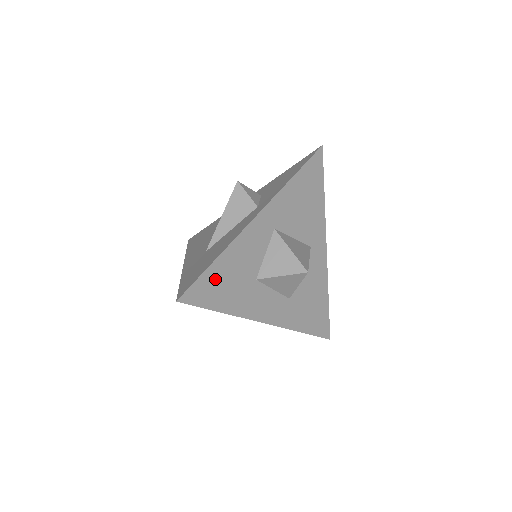
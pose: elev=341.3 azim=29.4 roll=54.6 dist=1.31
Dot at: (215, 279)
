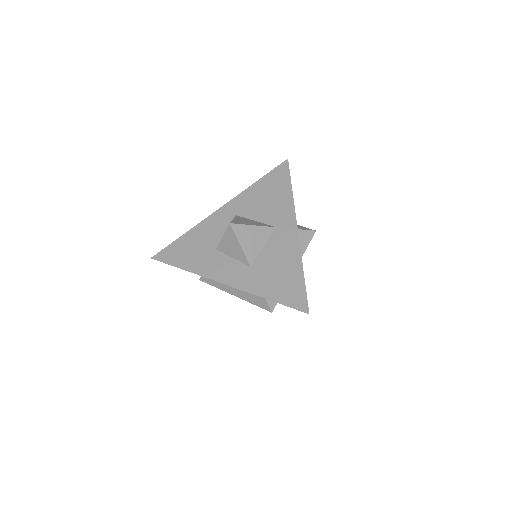
Dot at: (181, 247)
